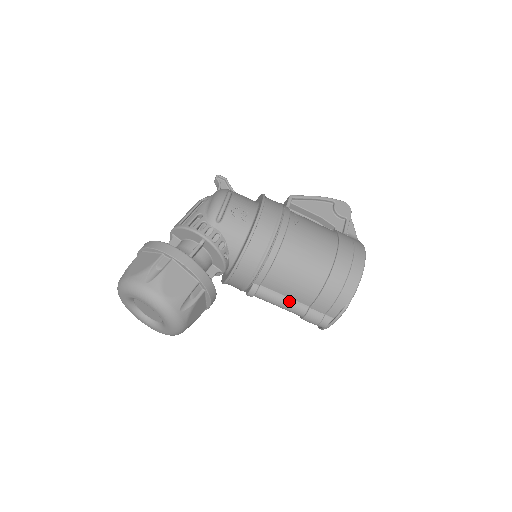
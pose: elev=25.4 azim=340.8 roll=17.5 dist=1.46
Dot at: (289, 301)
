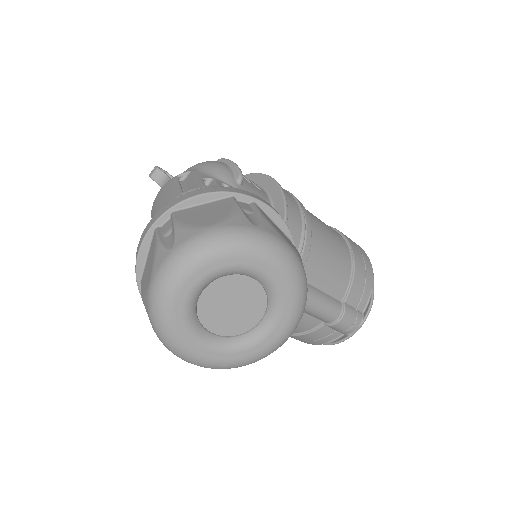
Dot at: (326, 297)
